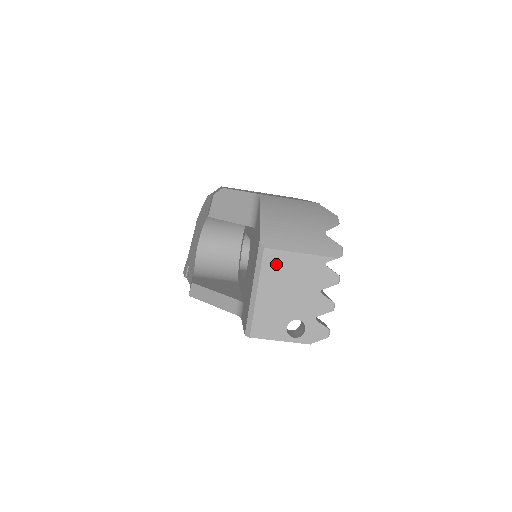
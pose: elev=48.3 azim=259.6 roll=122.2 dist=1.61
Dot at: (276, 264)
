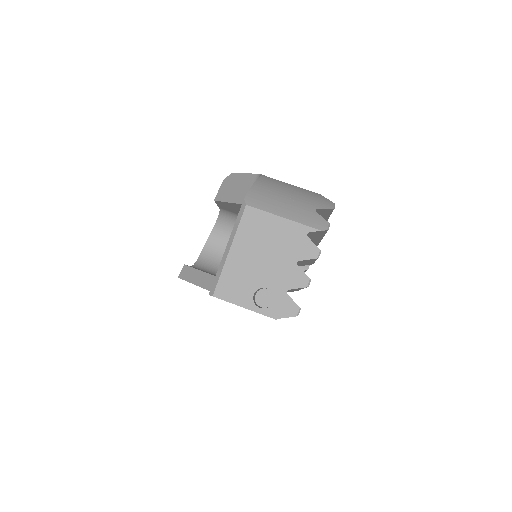
Dot at: (255, 224)
